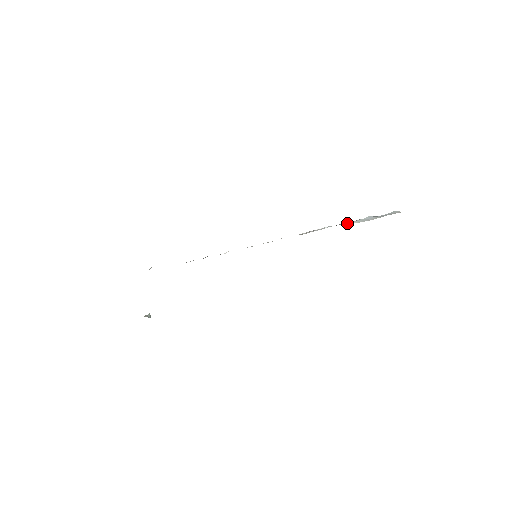
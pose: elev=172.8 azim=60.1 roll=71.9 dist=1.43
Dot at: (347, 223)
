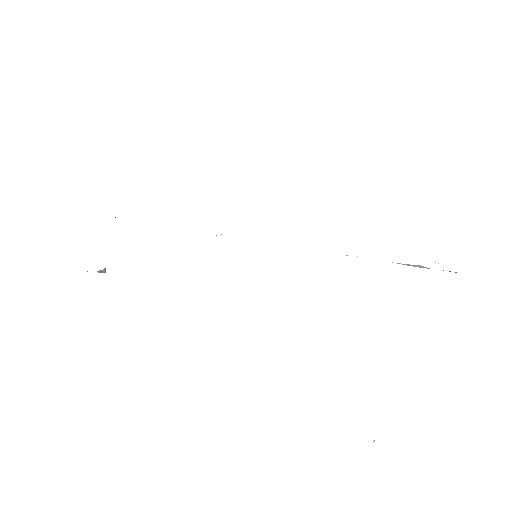
Dot at: occluded
